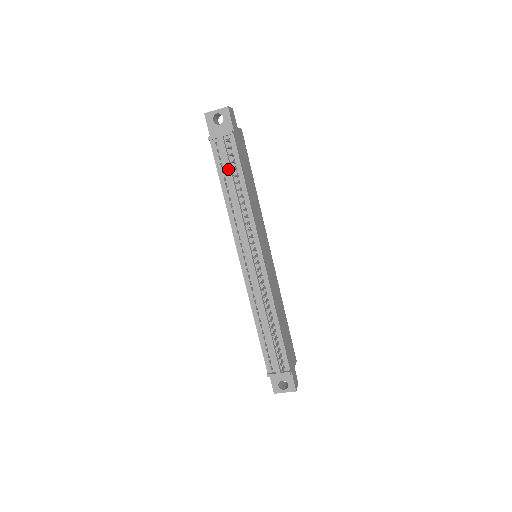
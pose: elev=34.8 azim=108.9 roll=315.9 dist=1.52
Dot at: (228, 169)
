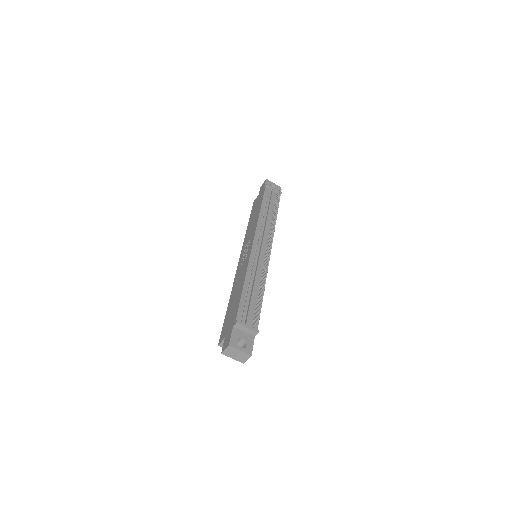
Dot at: (272, 202)
